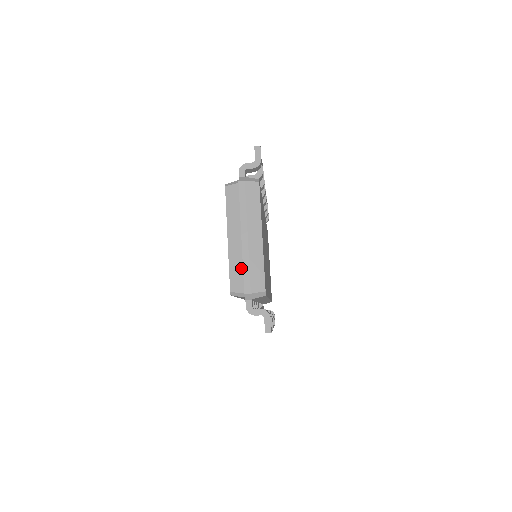
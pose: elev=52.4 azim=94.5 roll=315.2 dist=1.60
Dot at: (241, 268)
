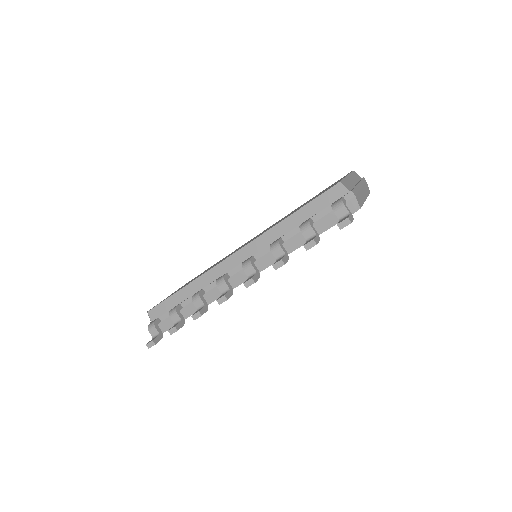
Dot at: (352, 187)
